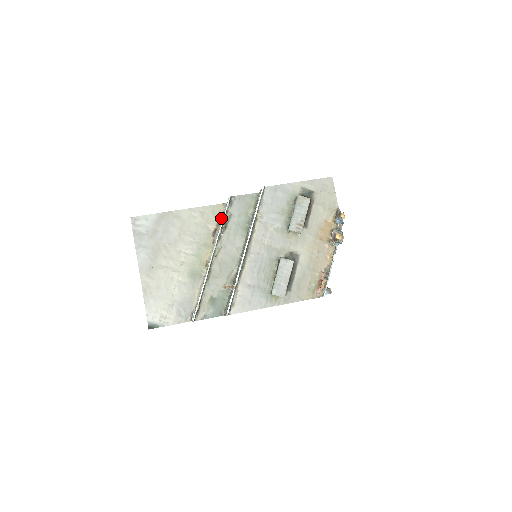
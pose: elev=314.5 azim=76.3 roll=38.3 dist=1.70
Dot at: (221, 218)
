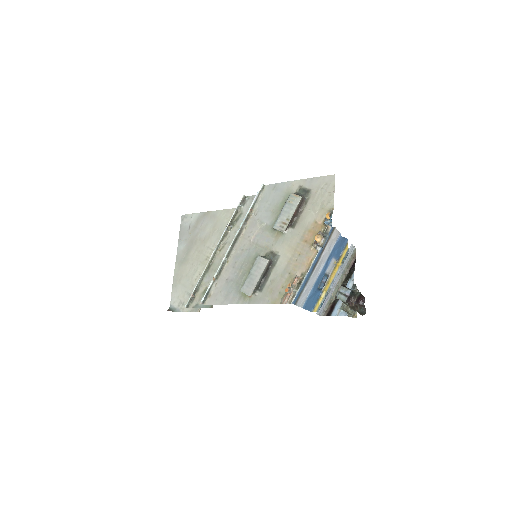
Dot at: occluded
